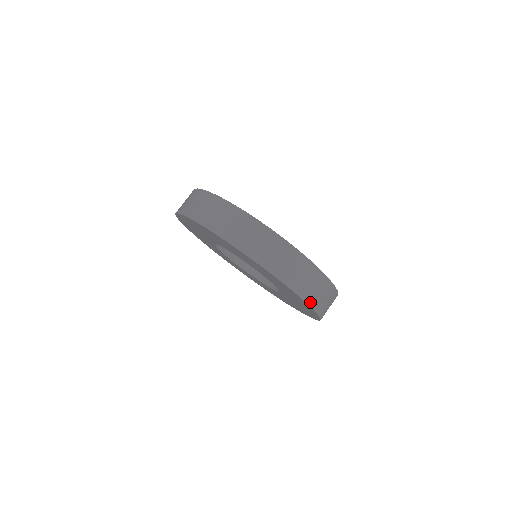
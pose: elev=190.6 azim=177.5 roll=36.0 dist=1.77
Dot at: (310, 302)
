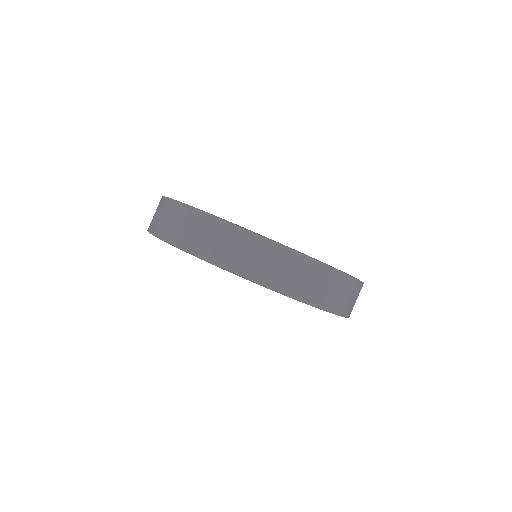
Dot at: (260, 280)
